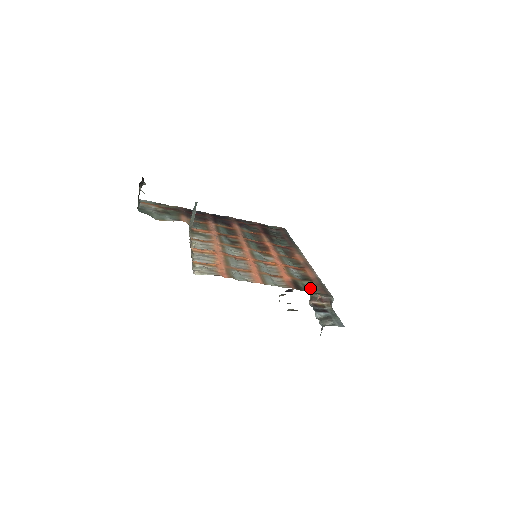
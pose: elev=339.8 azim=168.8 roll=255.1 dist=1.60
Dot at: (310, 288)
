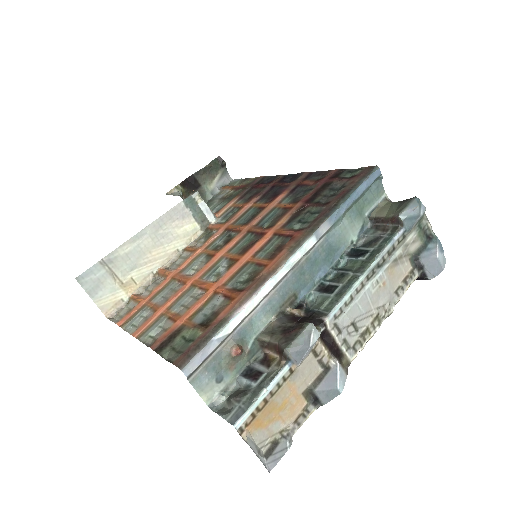
Dot at: (182, 346)
